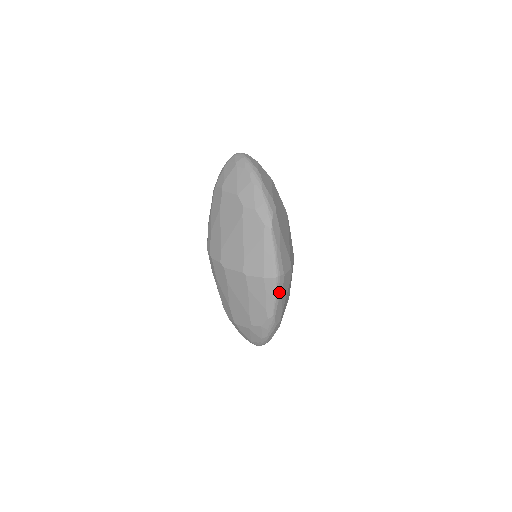
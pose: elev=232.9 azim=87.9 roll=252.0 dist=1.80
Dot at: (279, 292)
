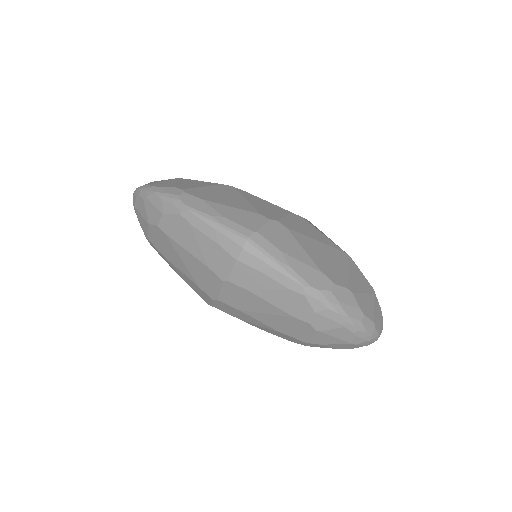
Dot at: (274, 255)
